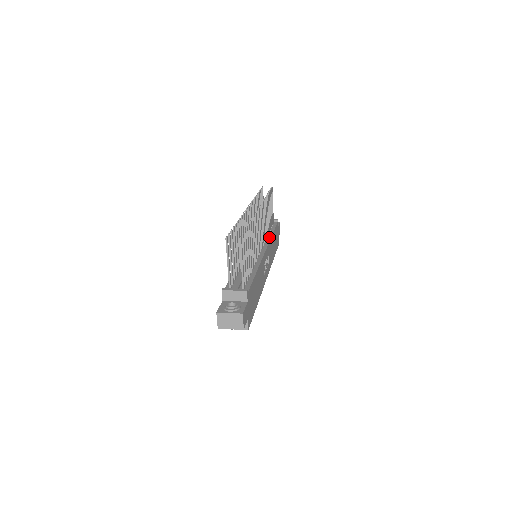
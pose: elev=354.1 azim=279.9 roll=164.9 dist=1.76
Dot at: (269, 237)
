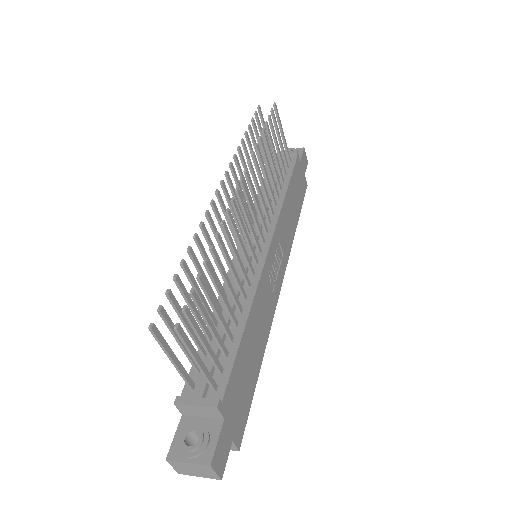
Dot at: (279, 205)
